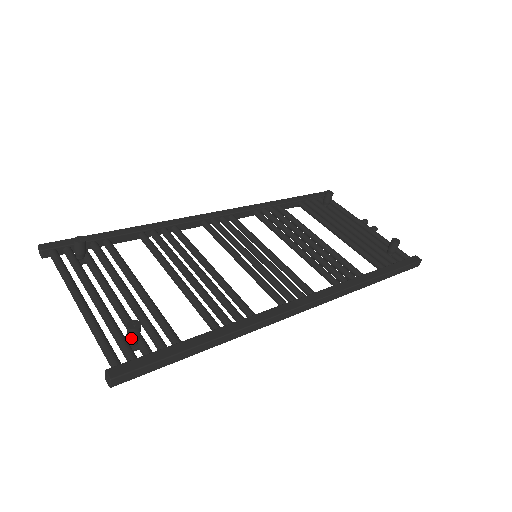
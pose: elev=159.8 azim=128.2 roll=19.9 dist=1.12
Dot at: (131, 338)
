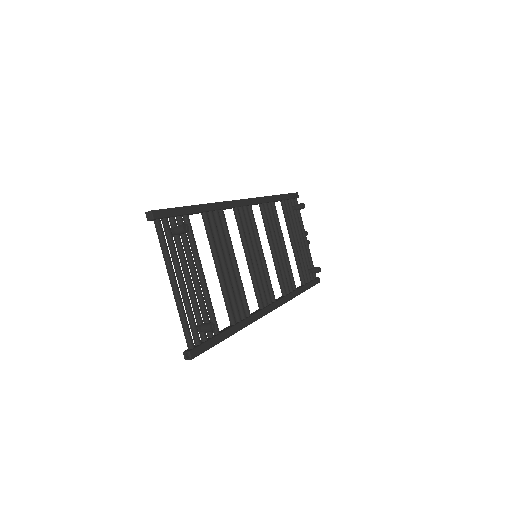
Dot at: (205, 331)
